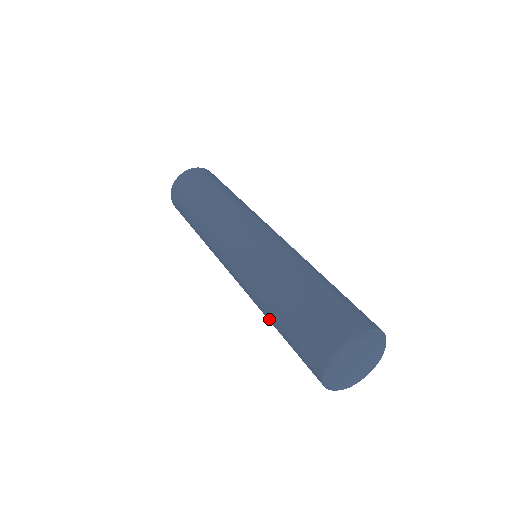
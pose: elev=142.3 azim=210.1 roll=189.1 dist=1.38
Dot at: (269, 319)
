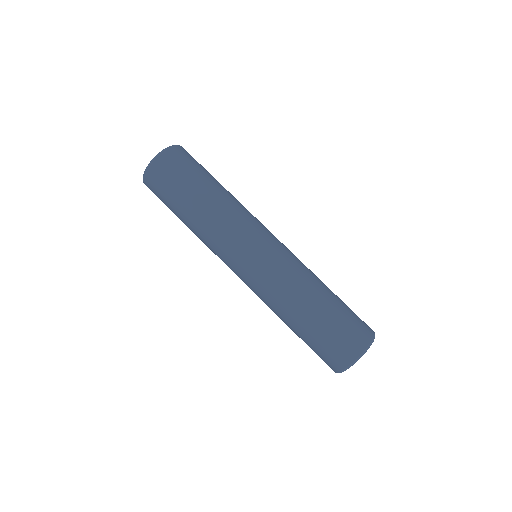
Dot at: occluded
